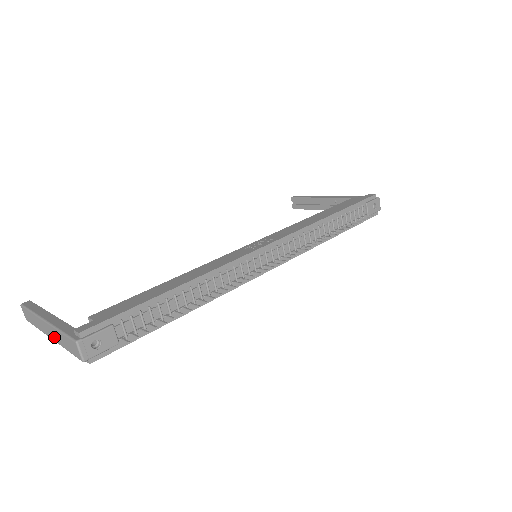
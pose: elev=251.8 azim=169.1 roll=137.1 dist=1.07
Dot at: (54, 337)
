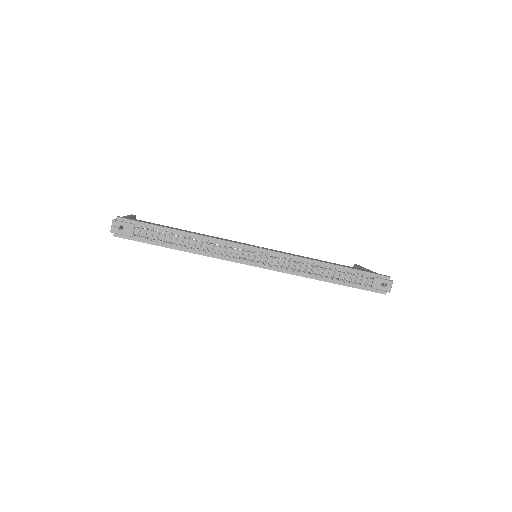
Dot at: occluded
